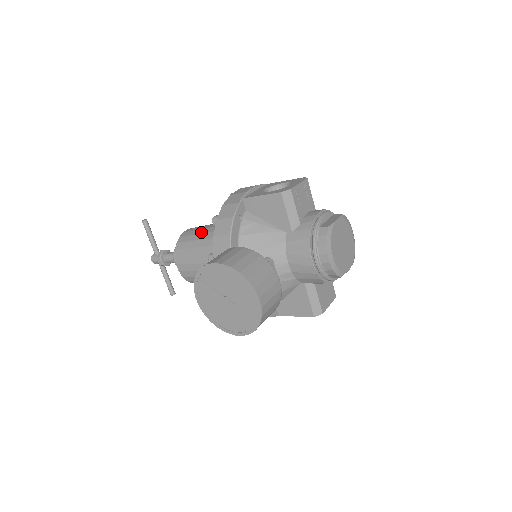
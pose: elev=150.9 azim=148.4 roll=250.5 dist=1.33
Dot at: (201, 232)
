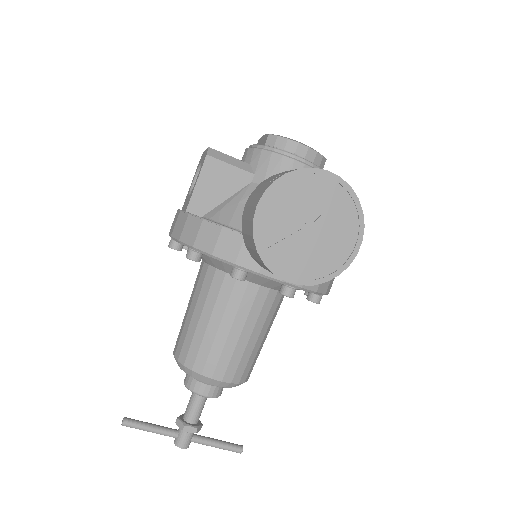
Dot at: (189, 318)
